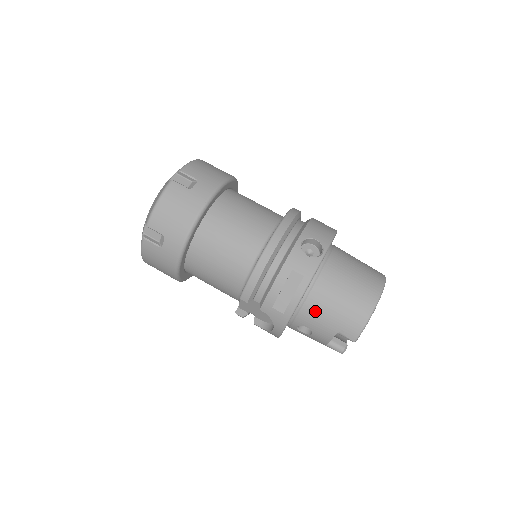
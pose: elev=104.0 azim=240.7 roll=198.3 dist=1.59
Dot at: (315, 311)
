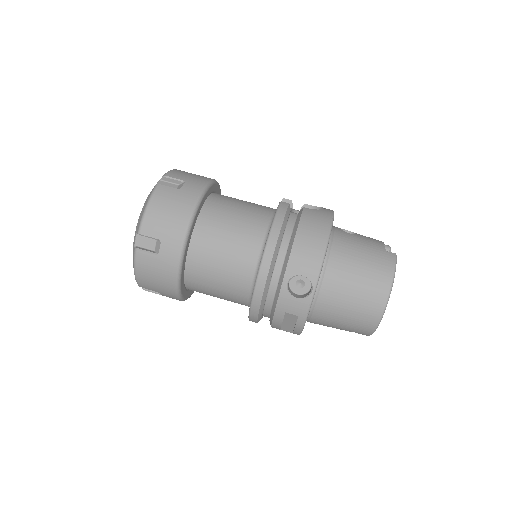
Dot at: (322, 323)
